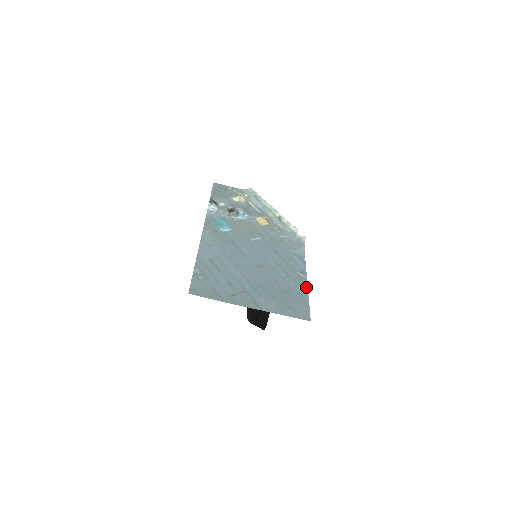
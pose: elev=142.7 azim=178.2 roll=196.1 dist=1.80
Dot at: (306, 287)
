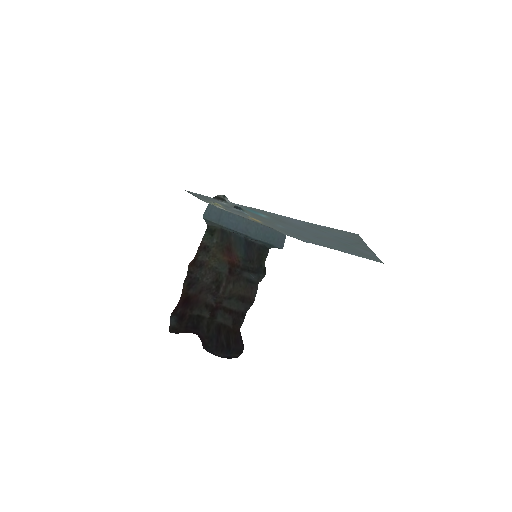
Dot at: (344, 252)
